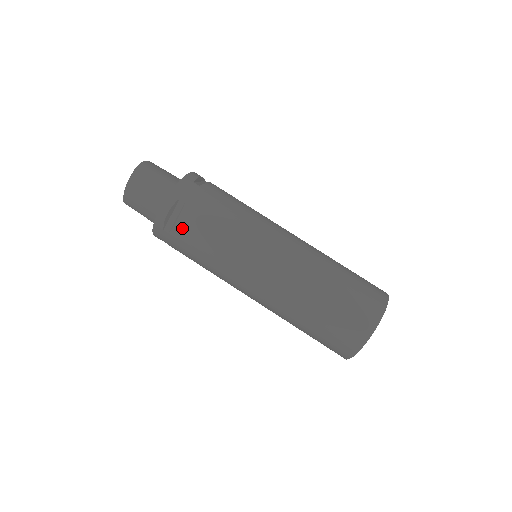
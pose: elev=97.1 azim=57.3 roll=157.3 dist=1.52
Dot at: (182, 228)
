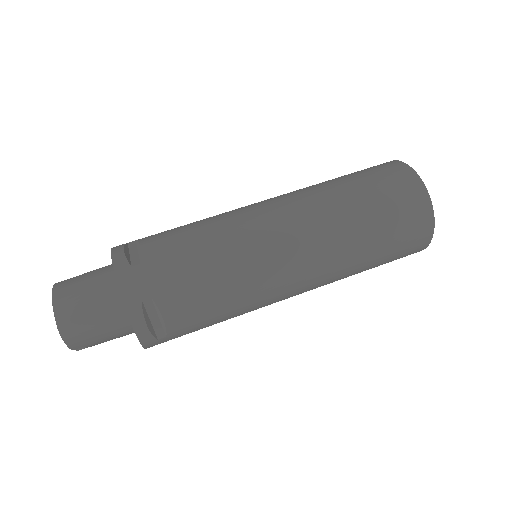
Dot at: (151, 245)
